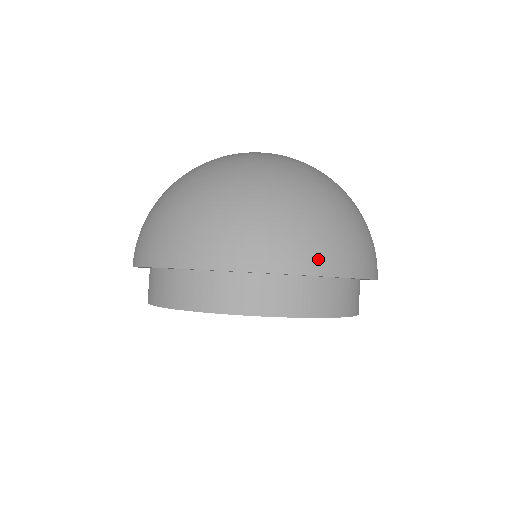
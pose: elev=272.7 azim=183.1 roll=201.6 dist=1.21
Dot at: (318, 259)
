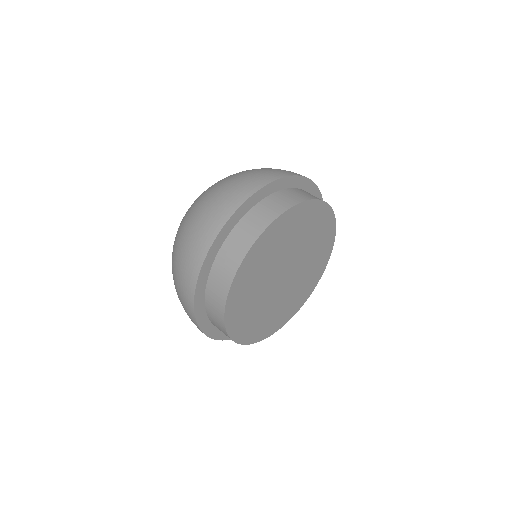
Dot at: occluded
